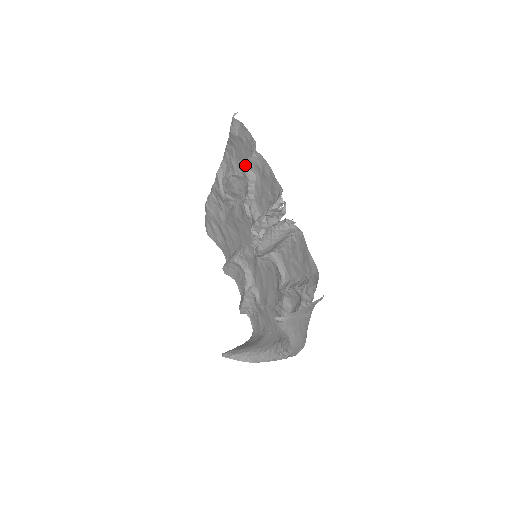
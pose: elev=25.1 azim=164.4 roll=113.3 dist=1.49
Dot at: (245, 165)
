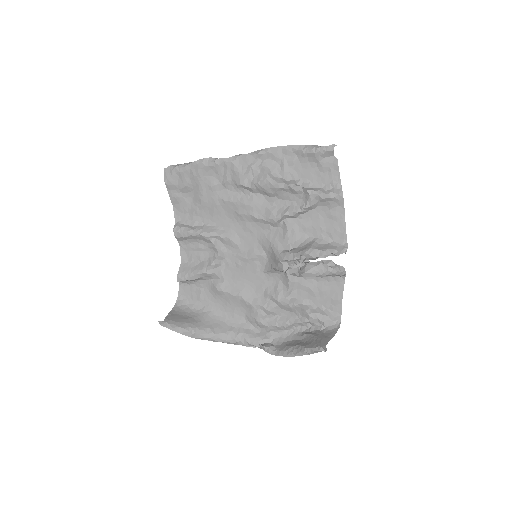
Dot at: (319, 195)
